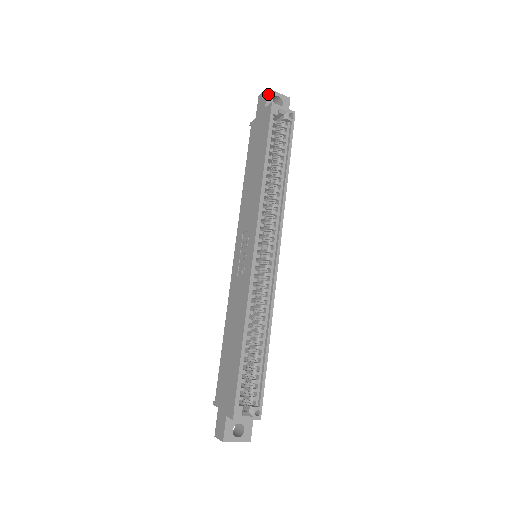
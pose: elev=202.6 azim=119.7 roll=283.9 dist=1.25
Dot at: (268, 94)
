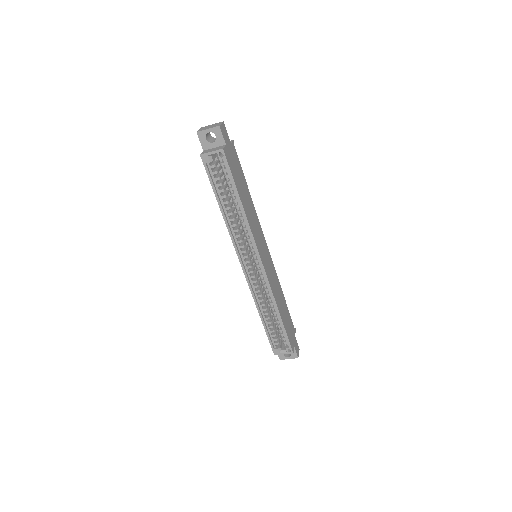
Dot at: (200, 137)
